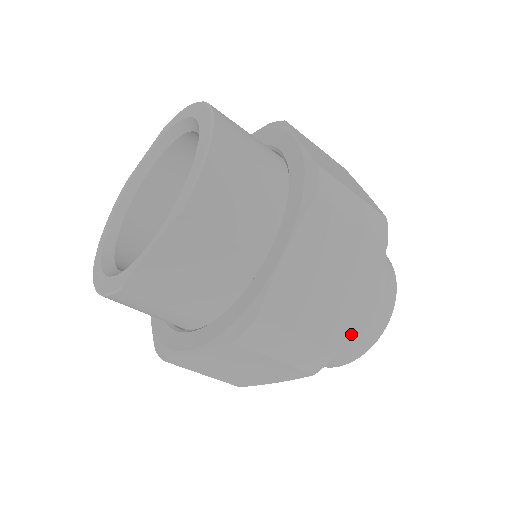
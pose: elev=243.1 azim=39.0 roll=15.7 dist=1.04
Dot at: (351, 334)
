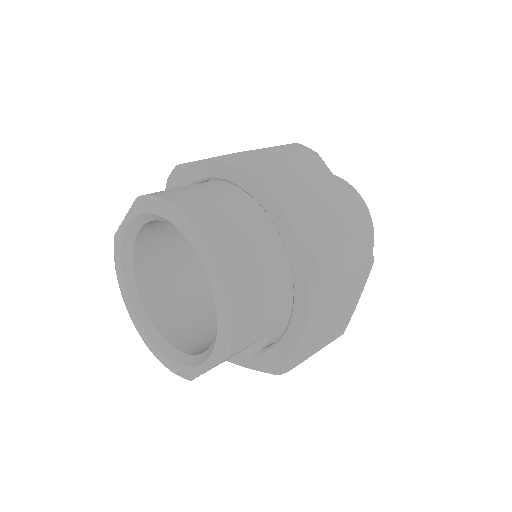
Dot at: occluded
